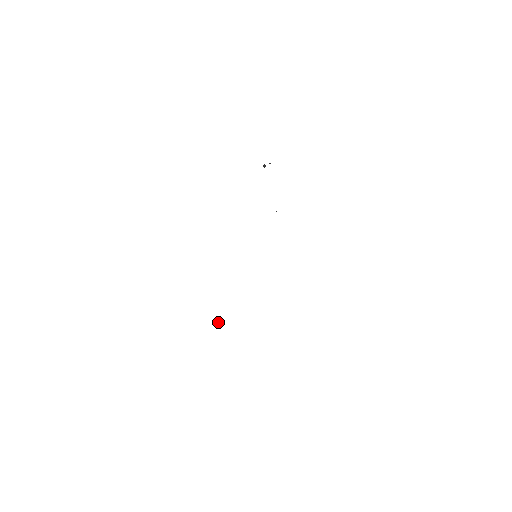
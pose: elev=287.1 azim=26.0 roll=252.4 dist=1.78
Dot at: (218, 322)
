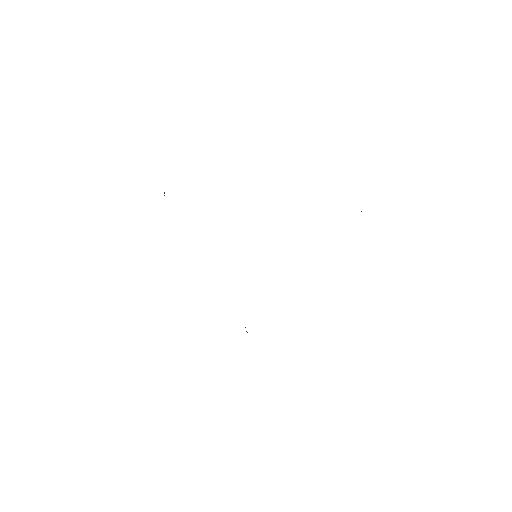
Dot at: occluded
